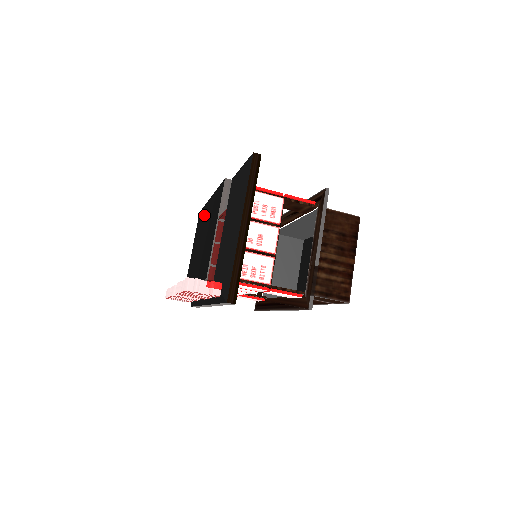
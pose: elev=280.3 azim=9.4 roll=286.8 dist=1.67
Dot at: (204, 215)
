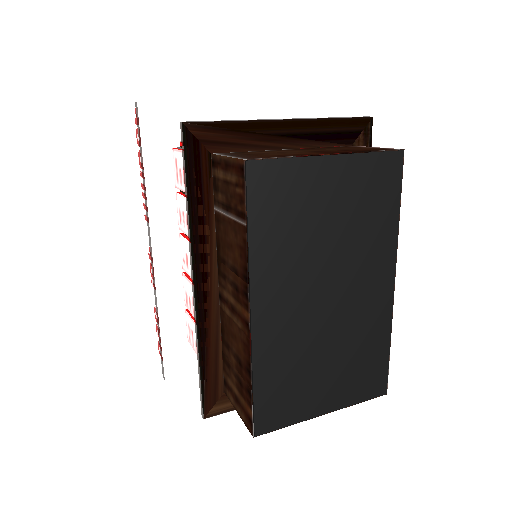
Dot at: occluded
